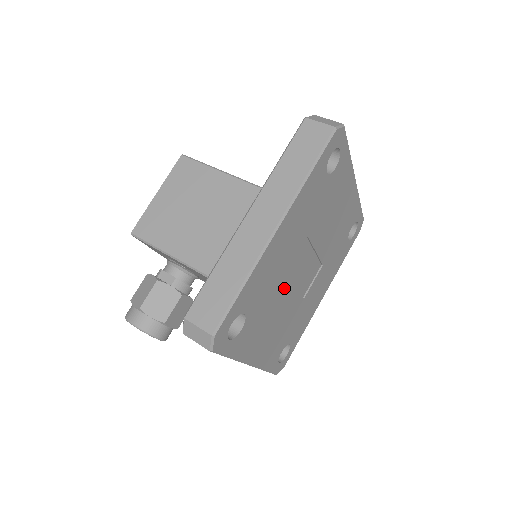
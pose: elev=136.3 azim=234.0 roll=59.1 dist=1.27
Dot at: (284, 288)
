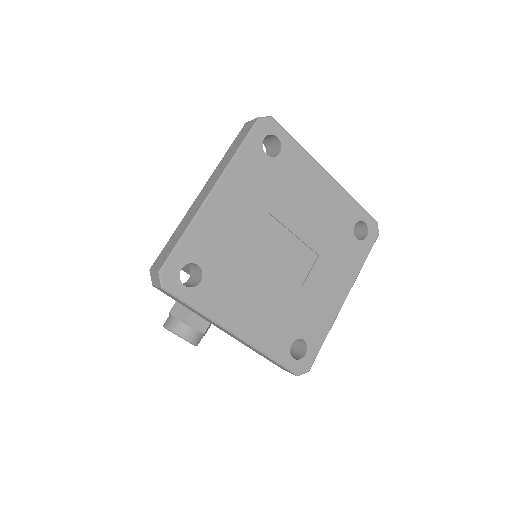
Dot at: (255, 259)
